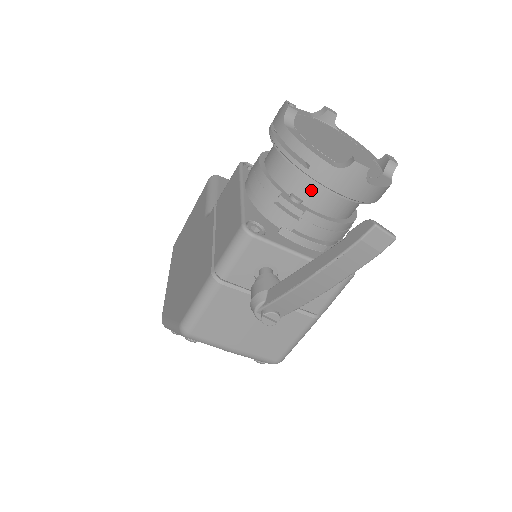
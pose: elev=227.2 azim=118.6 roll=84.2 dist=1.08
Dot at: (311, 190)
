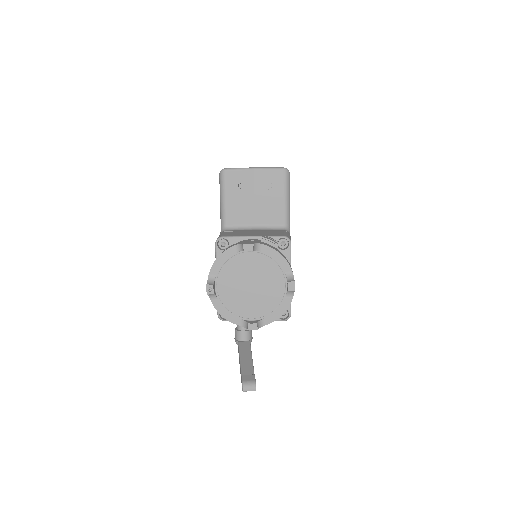
Dot at: occluded
